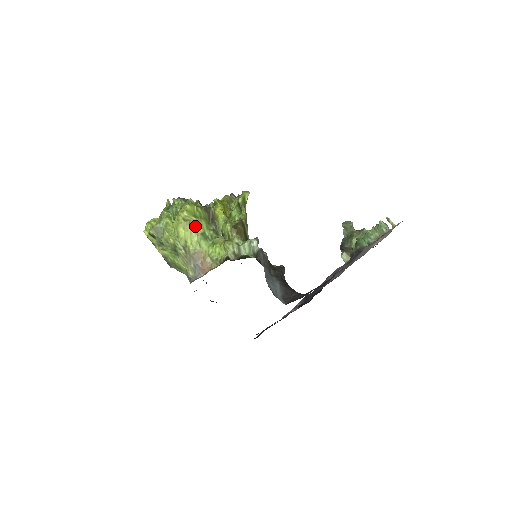
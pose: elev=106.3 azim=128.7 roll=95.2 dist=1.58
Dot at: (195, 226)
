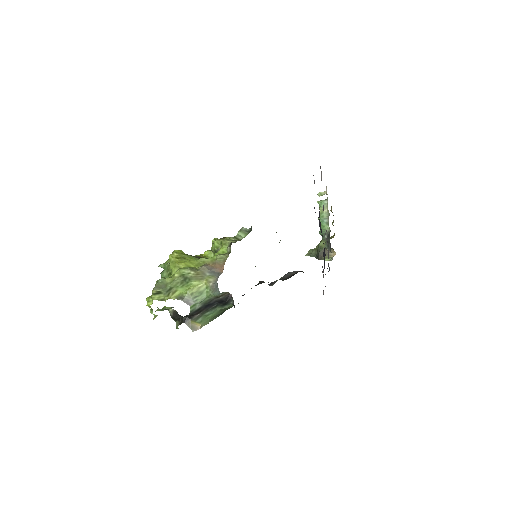
Dot at: (190, 259)
